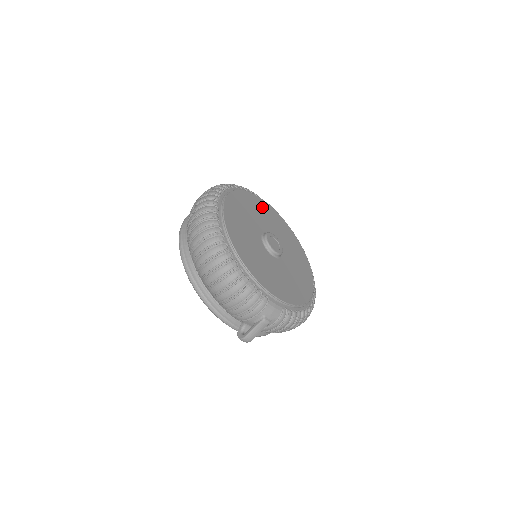
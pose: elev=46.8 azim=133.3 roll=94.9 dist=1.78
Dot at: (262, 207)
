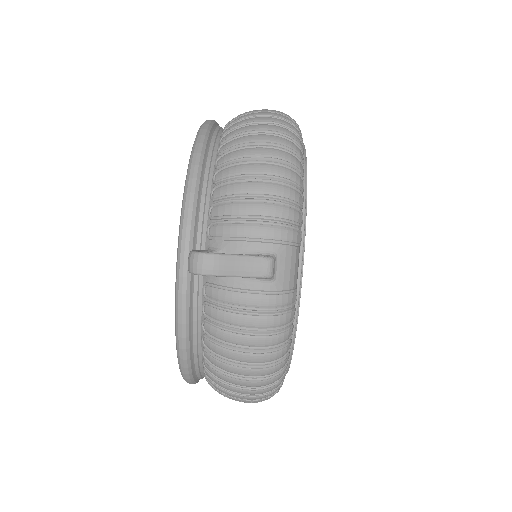
Dot at: occluded
